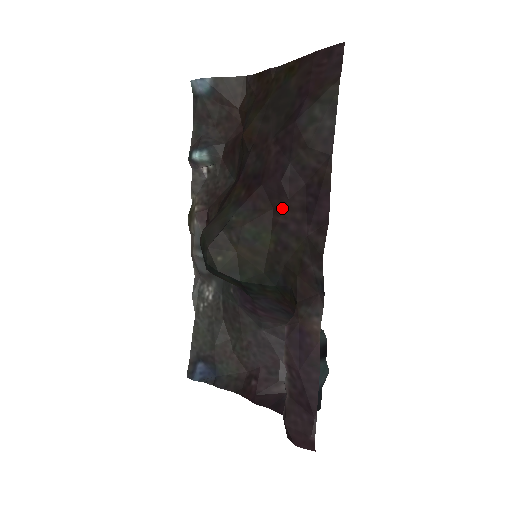
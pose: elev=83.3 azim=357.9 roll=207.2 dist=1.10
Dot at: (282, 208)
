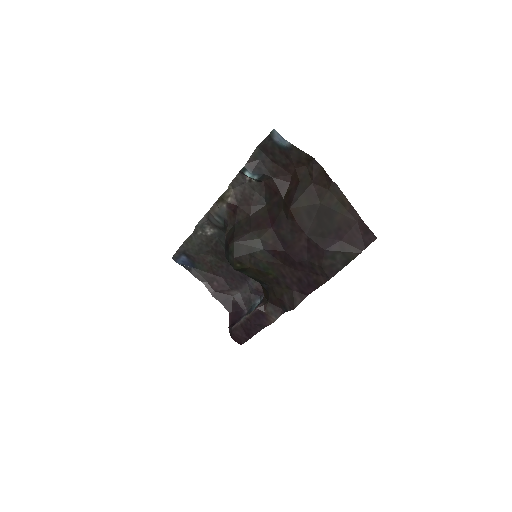
Dot at: (288, 269)
